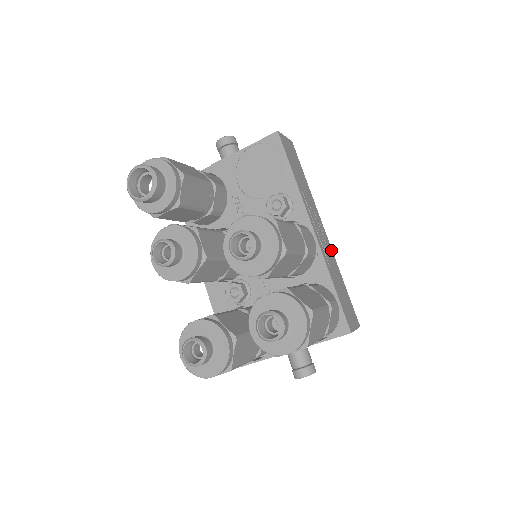
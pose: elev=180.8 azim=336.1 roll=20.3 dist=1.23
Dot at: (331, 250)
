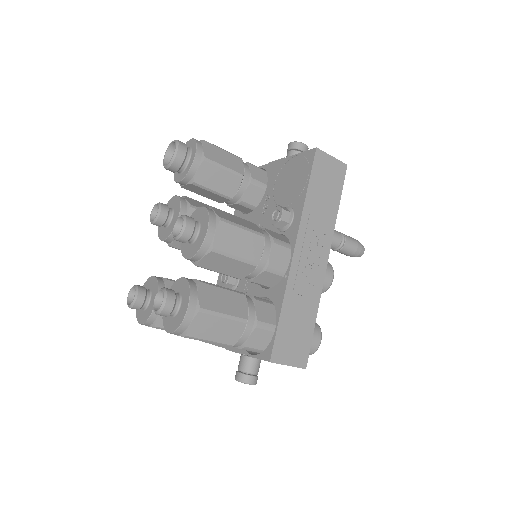
Dot at: (321, 283)
